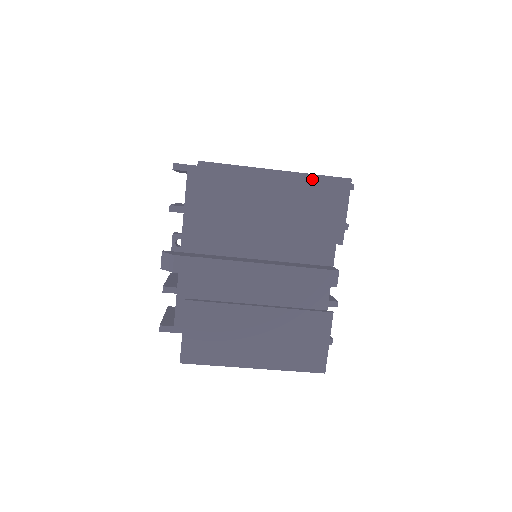
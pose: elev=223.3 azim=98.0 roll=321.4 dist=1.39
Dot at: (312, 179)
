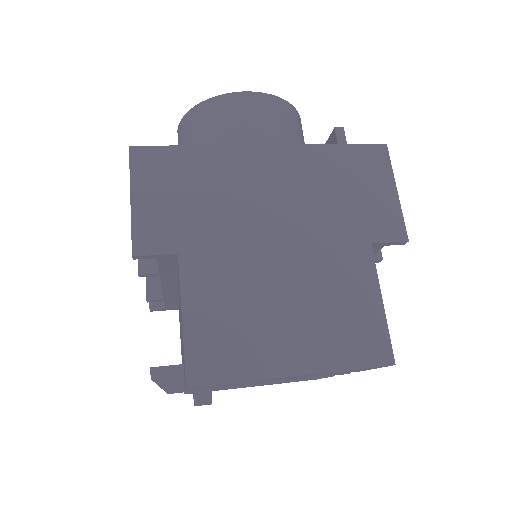
Dot at: occluded
